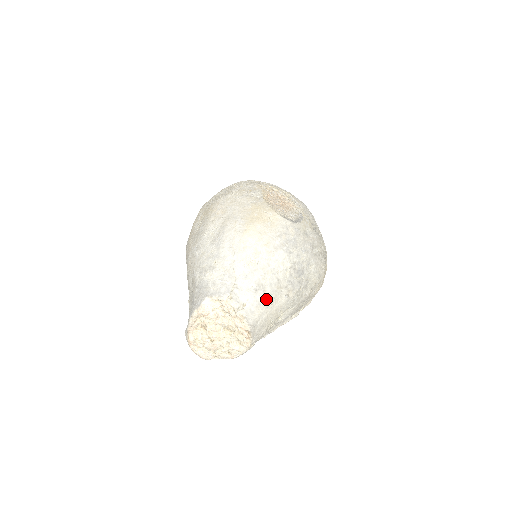
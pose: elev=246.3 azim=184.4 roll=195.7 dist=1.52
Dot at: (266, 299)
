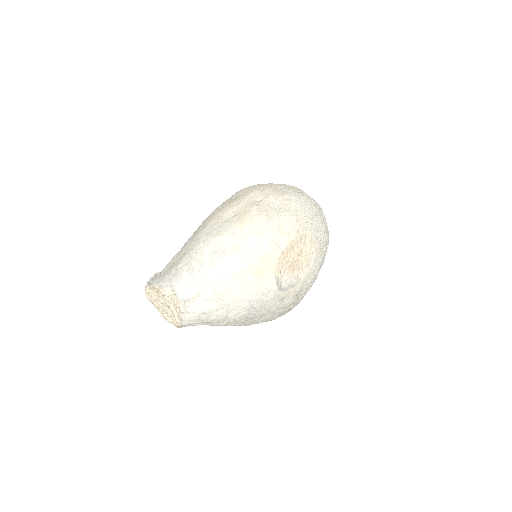
Dot at: (206, 320)
